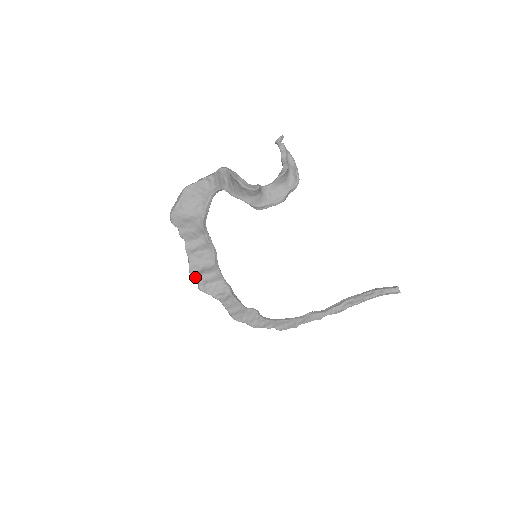
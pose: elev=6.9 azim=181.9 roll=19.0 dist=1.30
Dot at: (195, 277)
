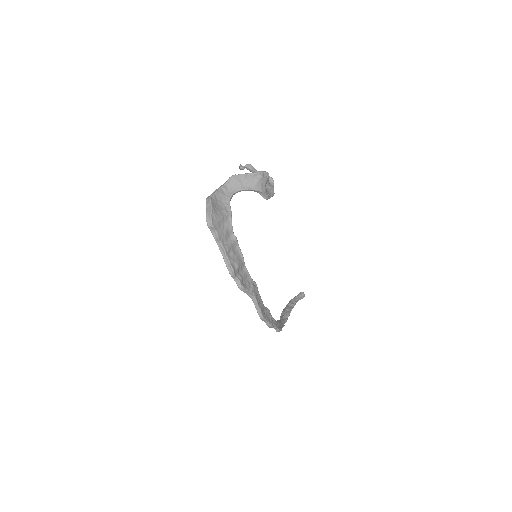
Dot at: (235, 276)
